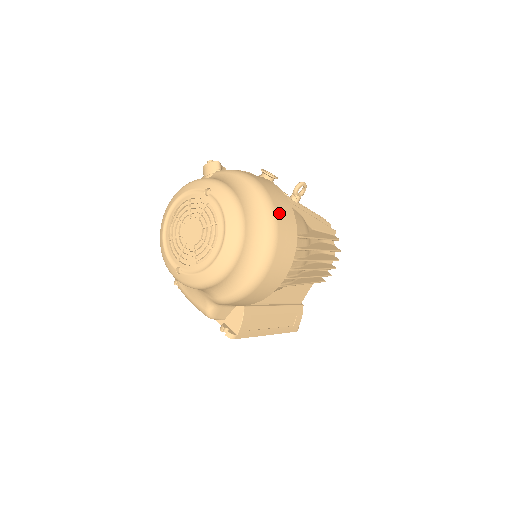
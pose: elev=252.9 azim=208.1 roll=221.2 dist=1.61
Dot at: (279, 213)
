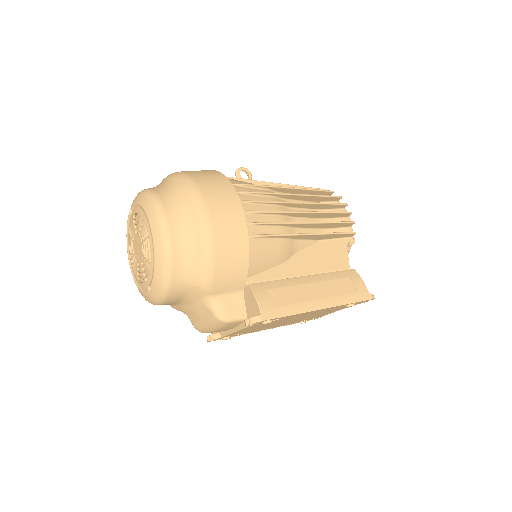
Dot at: (192, 173)
